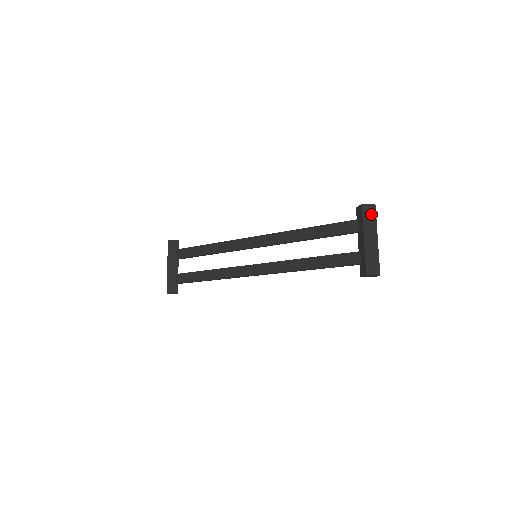
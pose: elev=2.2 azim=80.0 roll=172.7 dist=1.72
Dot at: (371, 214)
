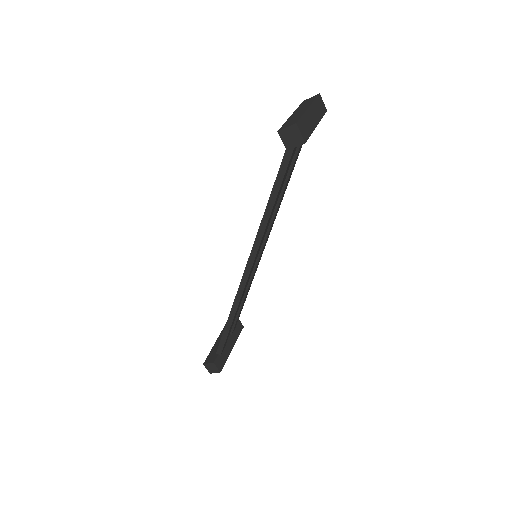
Dot at: (310, 100)
